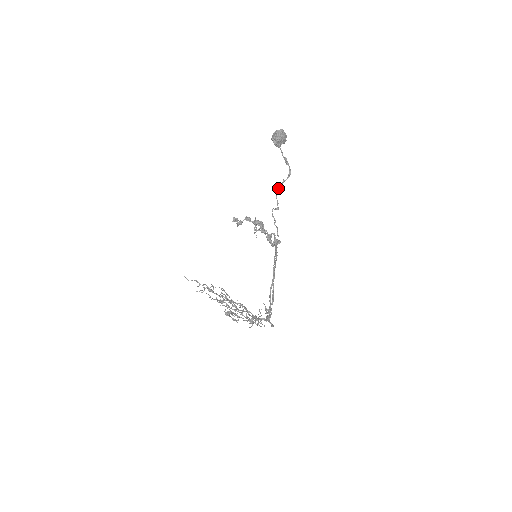
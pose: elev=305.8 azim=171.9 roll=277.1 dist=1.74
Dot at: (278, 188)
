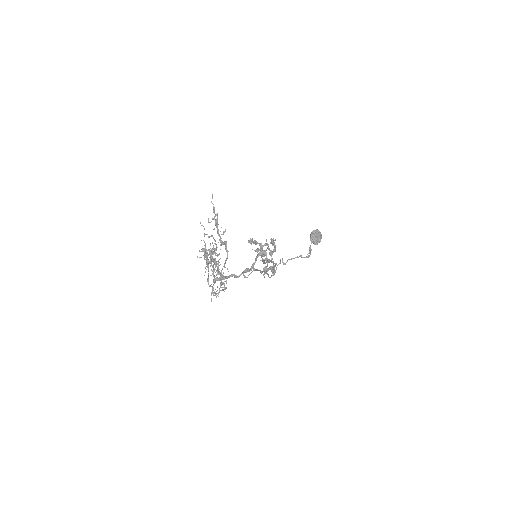
Dot at: (293, 258)
